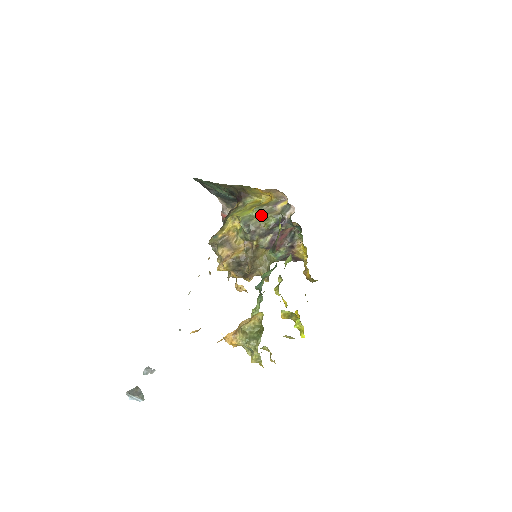
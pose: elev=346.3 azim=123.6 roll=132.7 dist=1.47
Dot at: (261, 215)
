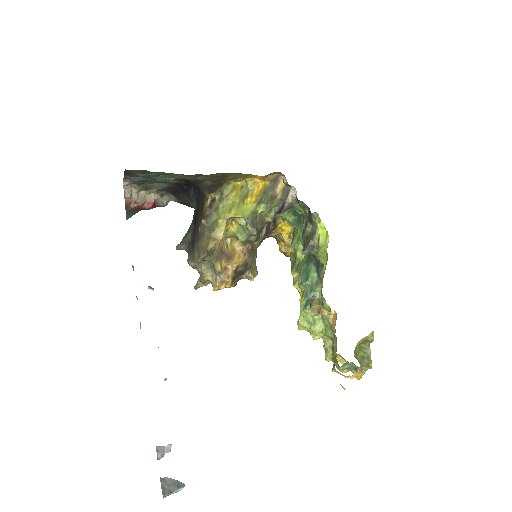
Dot at: (266, 208)
